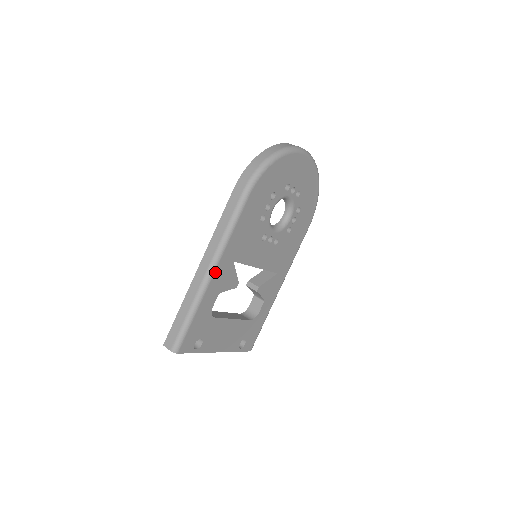
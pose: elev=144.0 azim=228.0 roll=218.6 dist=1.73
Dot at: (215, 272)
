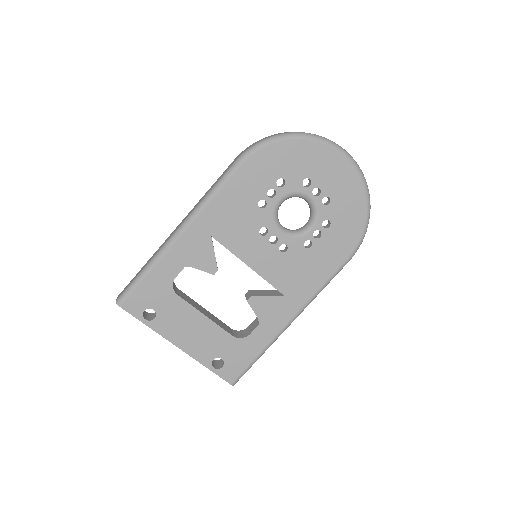
Dot at: (183, 234)
